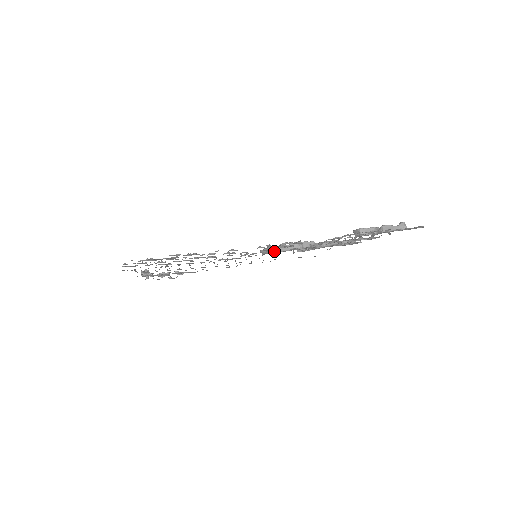
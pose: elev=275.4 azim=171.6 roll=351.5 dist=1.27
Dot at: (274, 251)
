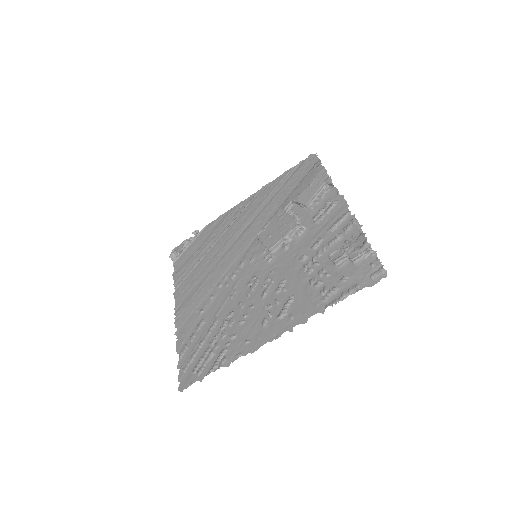
Dot at: (271, 273)
